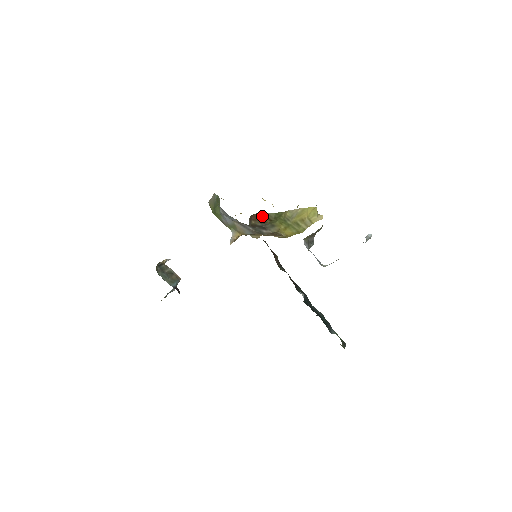
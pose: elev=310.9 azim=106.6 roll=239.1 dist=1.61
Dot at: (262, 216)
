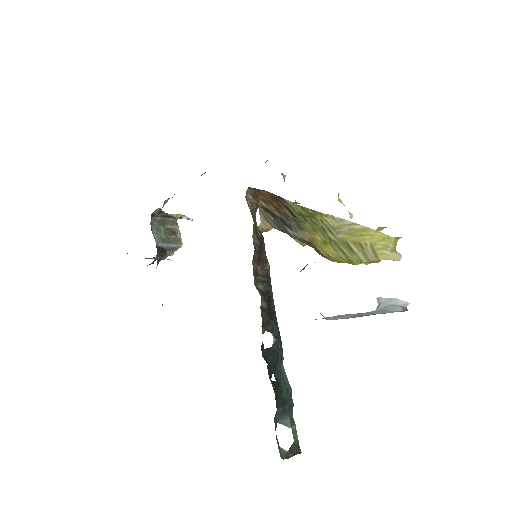
Dot at: (278, 201)
